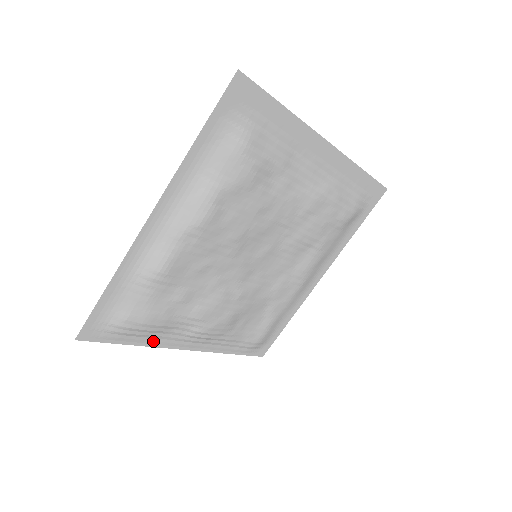
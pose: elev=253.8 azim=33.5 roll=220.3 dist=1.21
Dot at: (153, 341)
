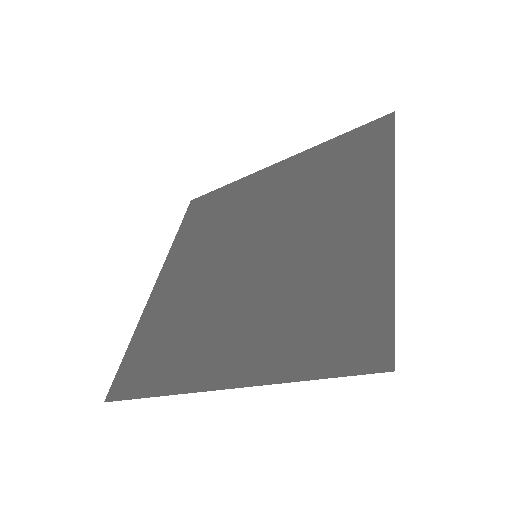
Dot at: (142, 324)
